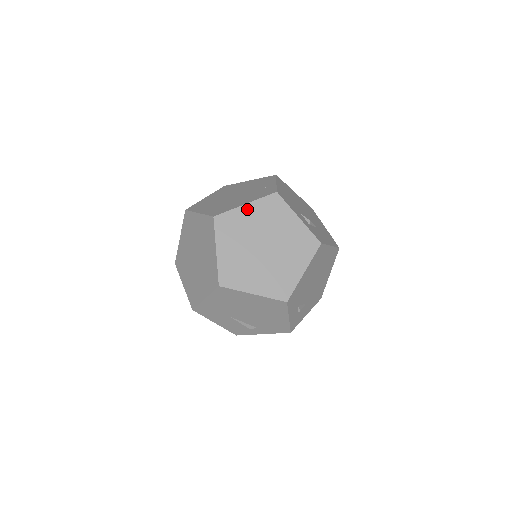
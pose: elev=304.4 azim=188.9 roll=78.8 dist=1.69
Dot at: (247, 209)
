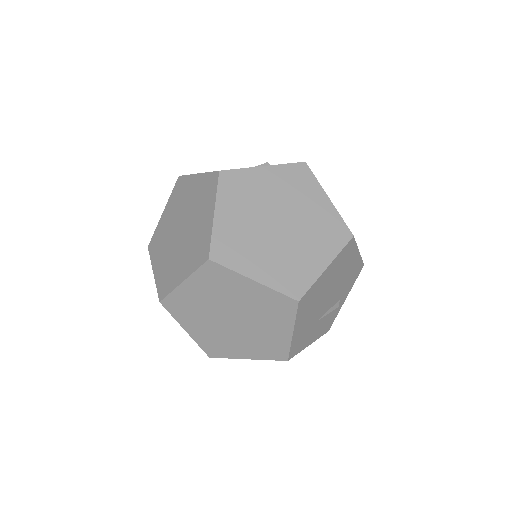
Dot at: (221, 215)
